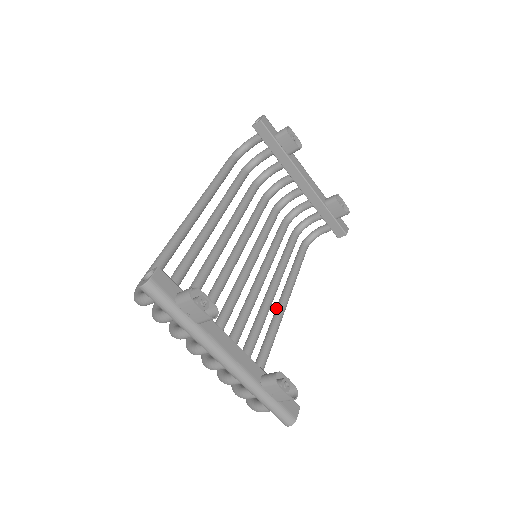
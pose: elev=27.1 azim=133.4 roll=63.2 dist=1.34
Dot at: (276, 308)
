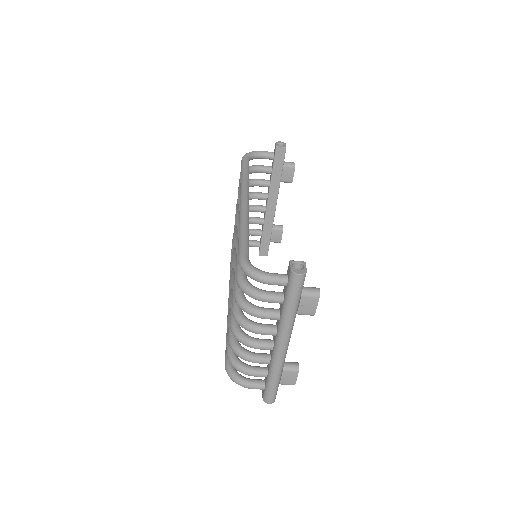
Dot at: occluded
